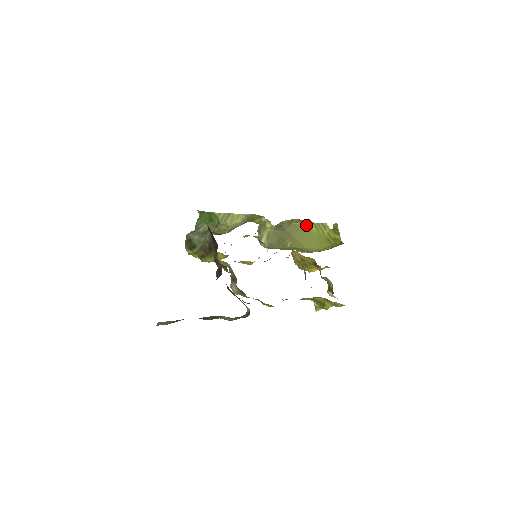
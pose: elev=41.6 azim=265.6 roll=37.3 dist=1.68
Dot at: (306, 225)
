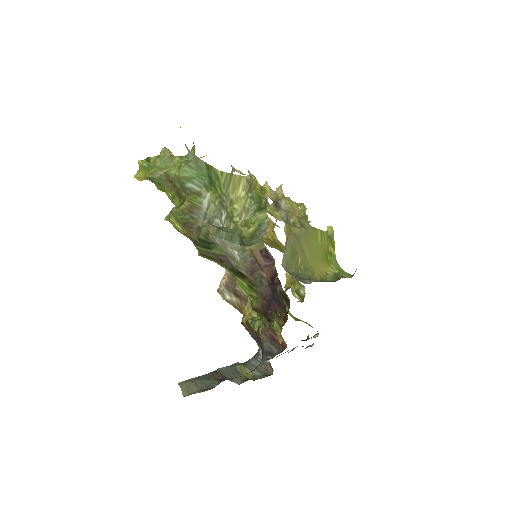
Dot at: (315, 233)
